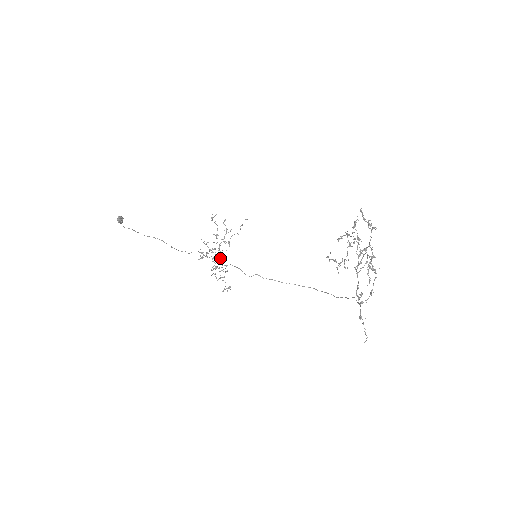
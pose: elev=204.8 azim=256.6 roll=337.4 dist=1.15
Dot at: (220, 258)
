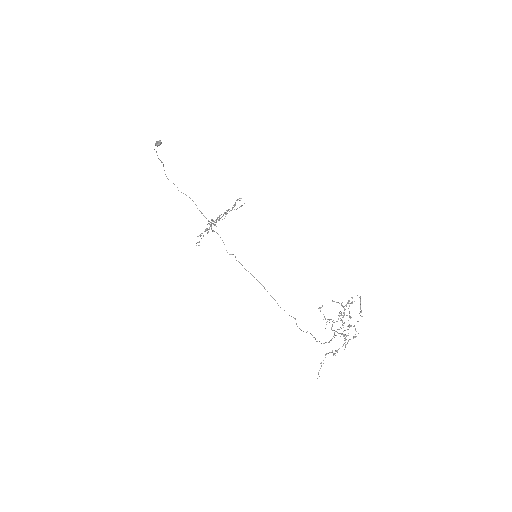
Dot at: (214, 224)
